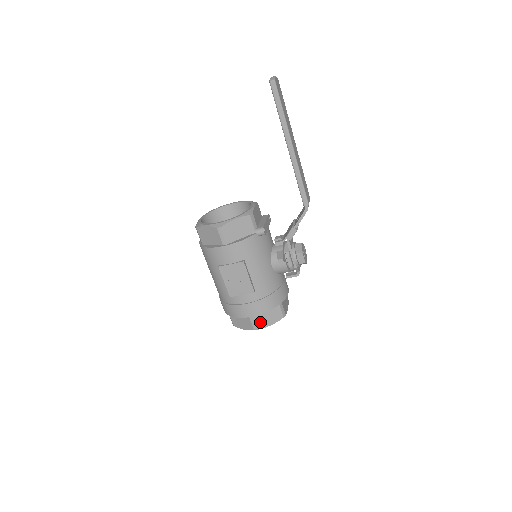
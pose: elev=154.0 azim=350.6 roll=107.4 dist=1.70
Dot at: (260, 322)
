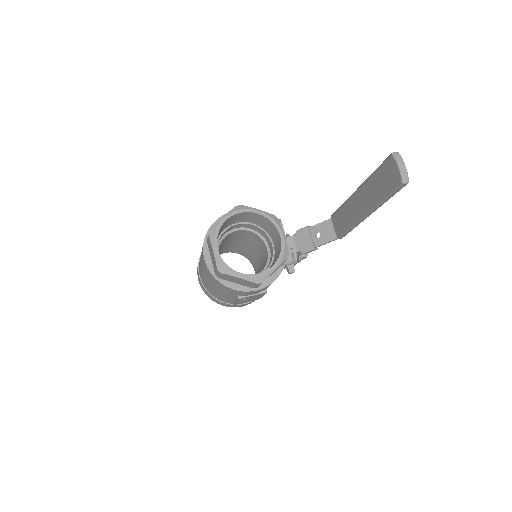
Dot at: occluded
